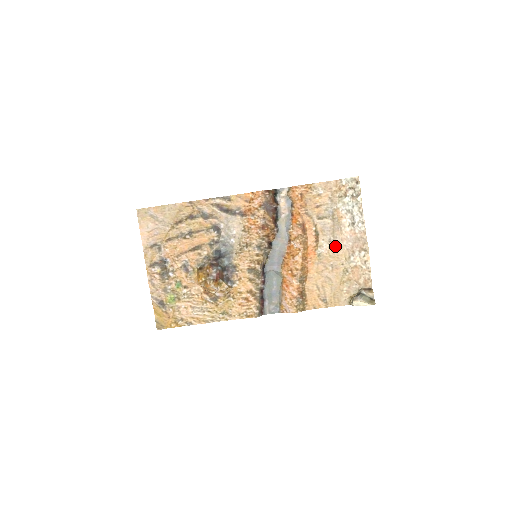
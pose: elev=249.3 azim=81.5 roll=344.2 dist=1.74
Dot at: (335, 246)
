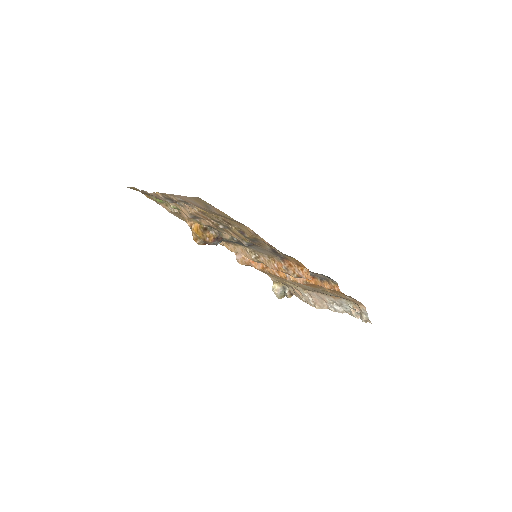
Dot at: (308, 289)
